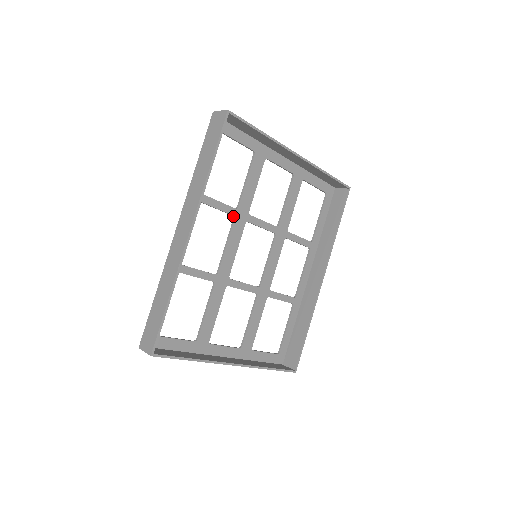
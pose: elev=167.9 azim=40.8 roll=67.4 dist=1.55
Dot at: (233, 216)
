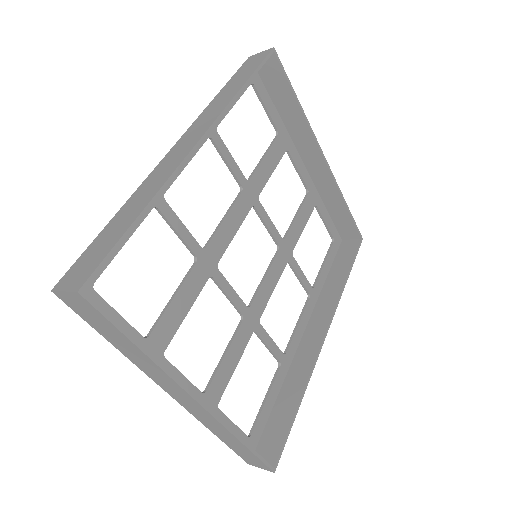
Dot at: (241, 187)
